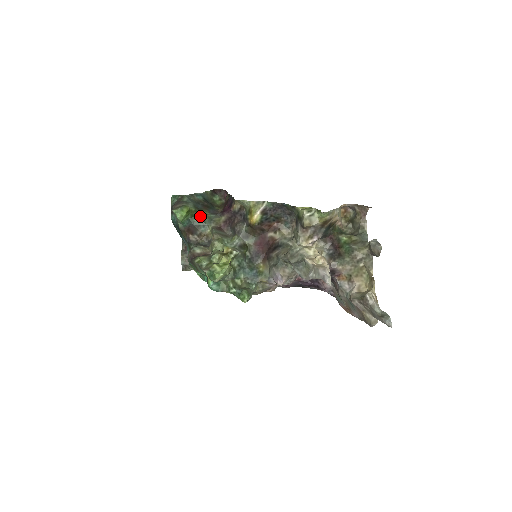
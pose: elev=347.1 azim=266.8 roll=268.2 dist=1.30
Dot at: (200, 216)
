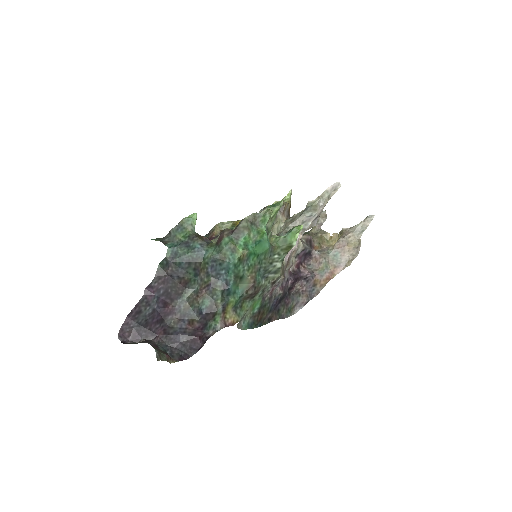
Dot at: occluded
